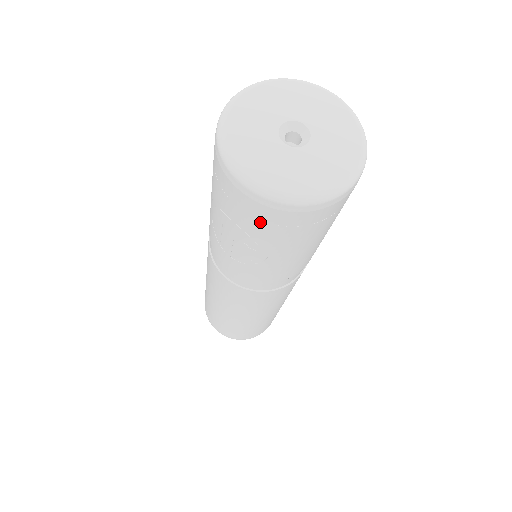
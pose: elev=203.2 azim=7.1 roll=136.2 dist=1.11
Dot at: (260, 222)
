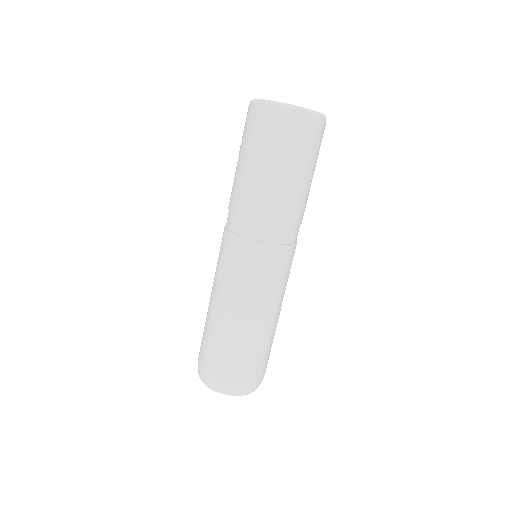
Dot at: (246, 126)
